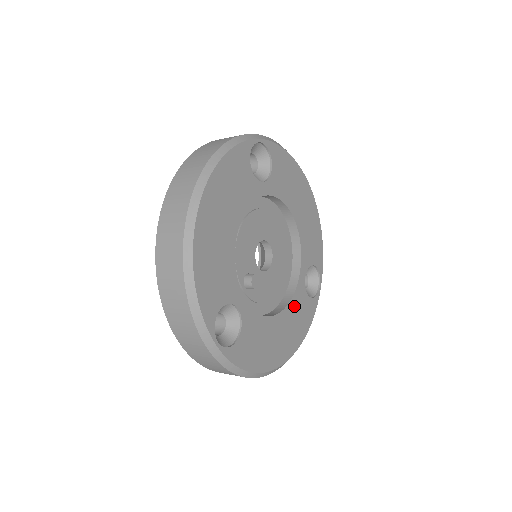
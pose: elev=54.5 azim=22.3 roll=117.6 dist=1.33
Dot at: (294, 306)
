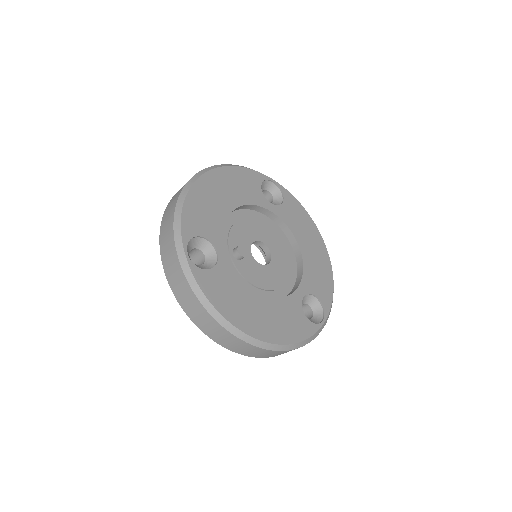
Dot at: (283, 306)
